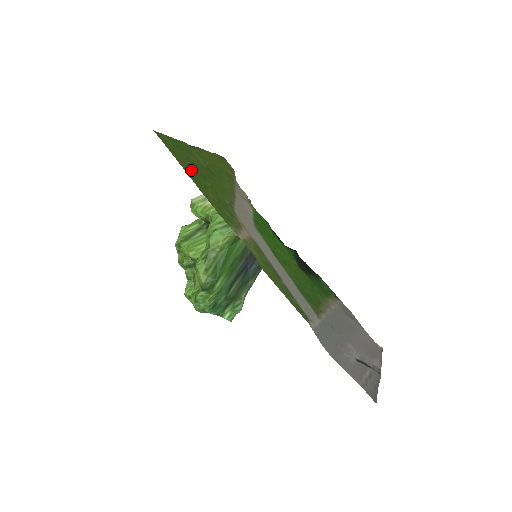
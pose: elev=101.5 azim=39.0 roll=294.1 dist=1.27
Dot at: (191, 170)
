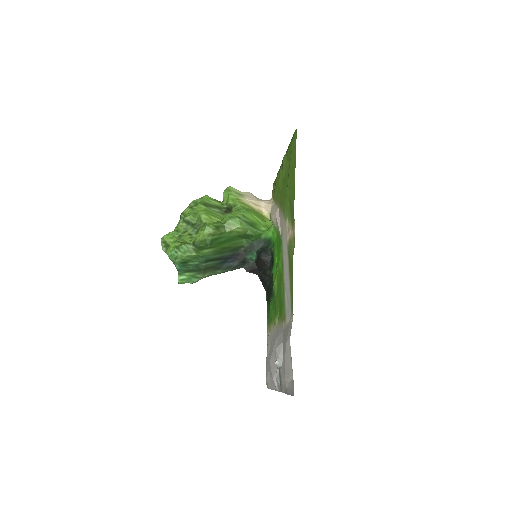
Dot at: (291, 170)
